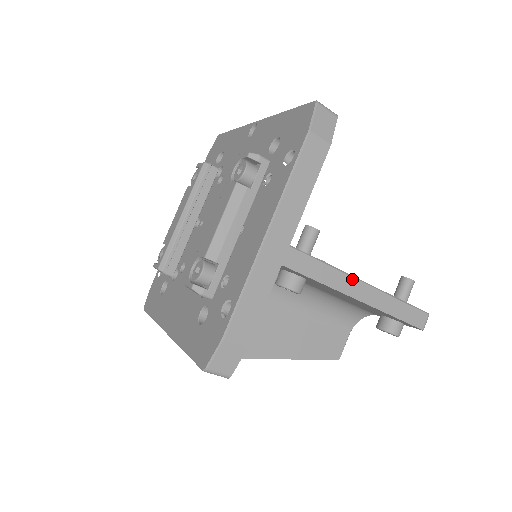
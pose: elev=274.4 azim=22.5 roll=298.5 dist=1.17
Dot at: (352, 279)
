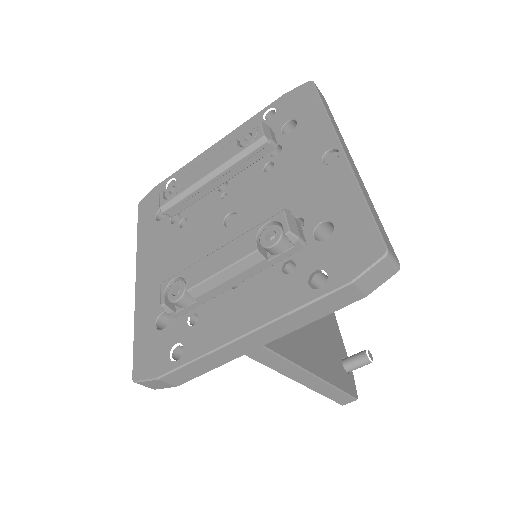
Dot at: (305, 373)
